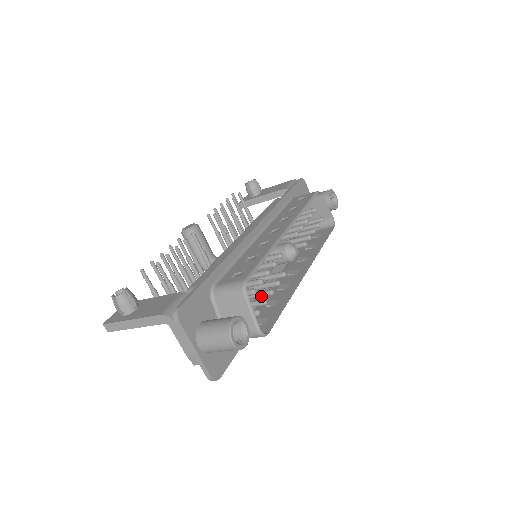
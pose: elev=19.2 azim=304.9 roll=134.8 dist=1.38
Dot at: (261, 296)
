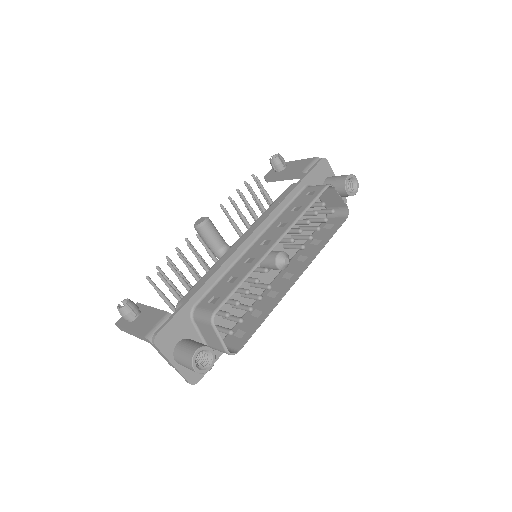
Dot at: occluded
